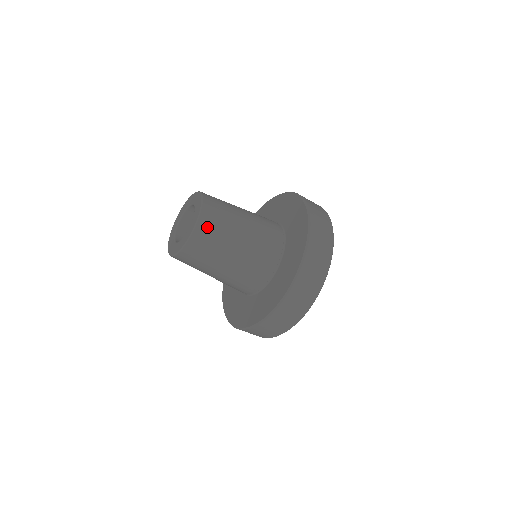
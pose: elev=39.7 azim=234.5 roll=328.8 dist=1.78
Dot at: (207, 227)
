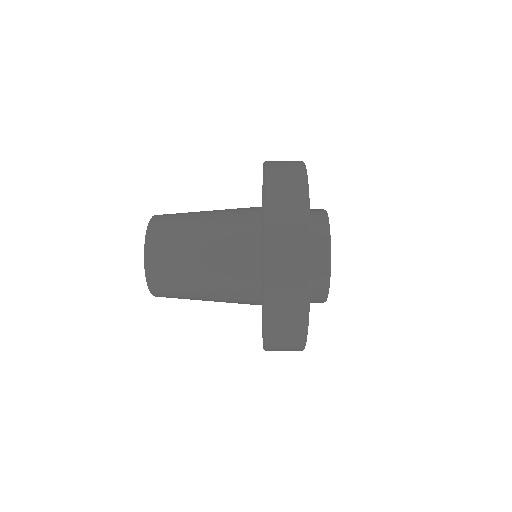
Dot at: occluded
